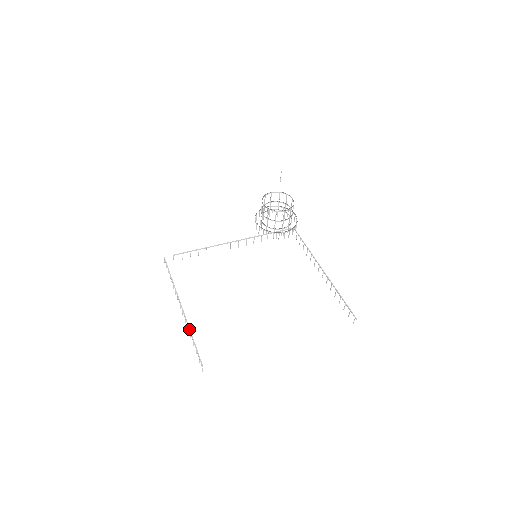
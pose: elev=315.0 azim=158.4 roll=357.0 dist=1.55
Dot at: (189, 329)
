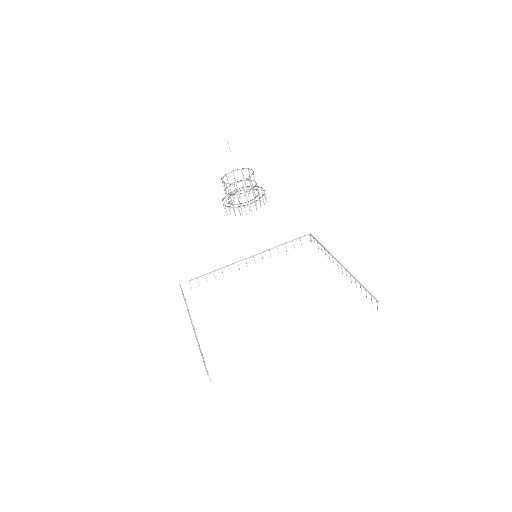
Dot at: (197, 342)
